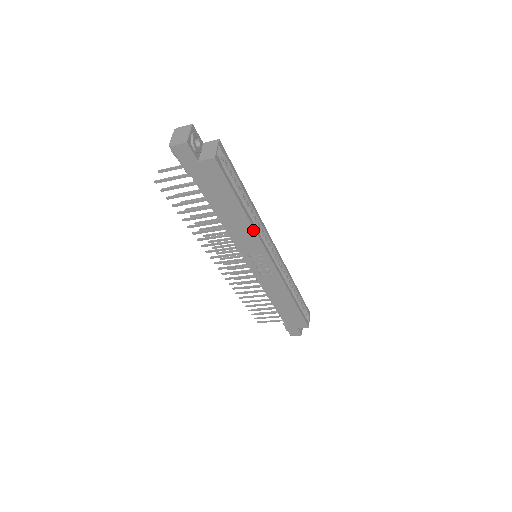
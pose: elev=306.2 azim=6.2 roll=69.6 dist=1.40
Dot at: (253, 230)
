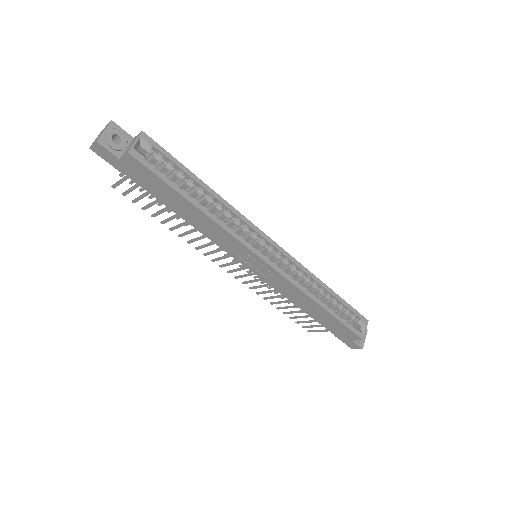
Dot at: (220, 227)
